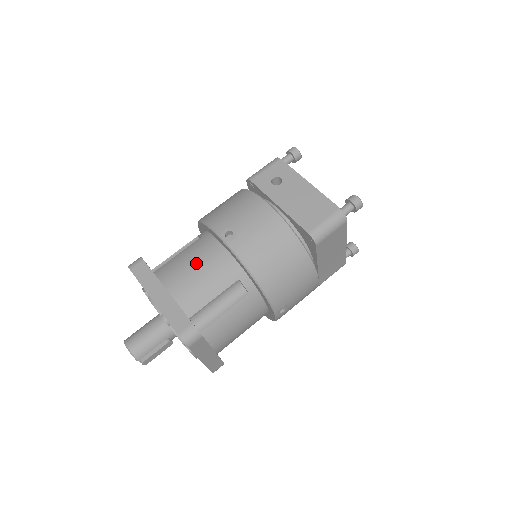
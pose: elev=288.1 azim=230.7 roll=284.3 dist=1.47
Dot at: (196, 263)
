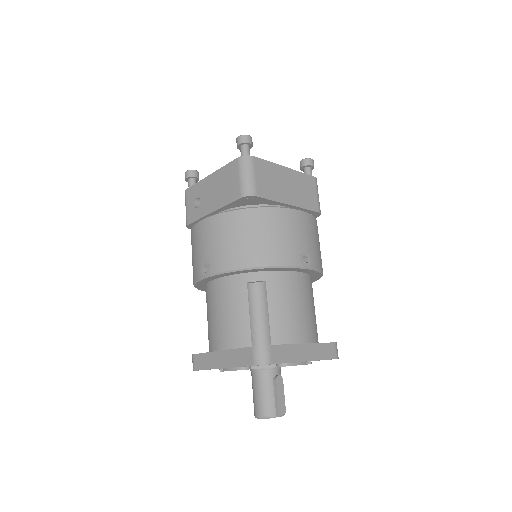
Dot at: (215, 312)
